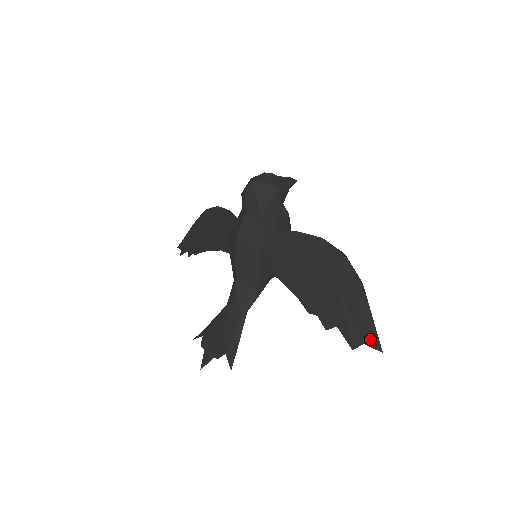
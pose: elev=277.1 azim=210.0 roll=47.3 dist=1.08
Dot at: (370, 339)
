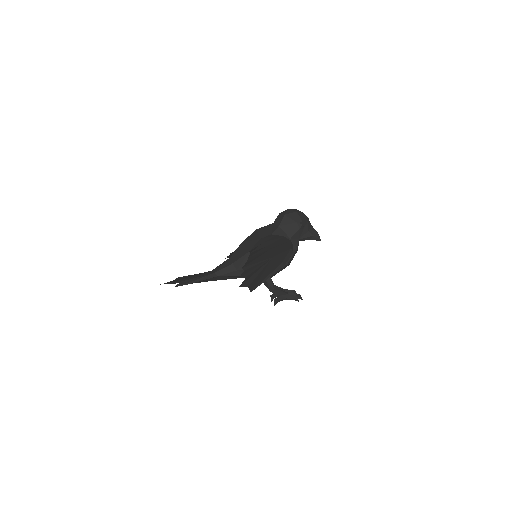
Dot at: (254, 285)
